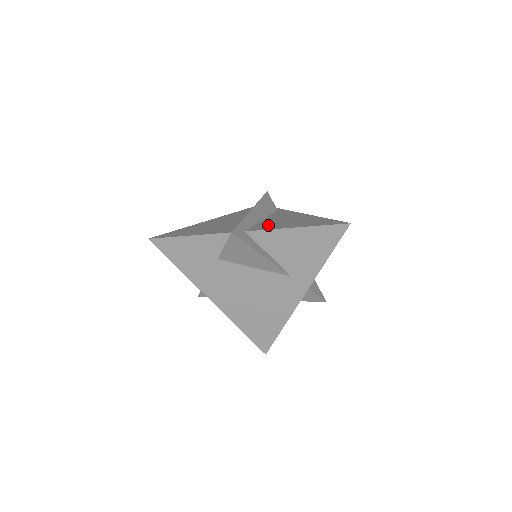
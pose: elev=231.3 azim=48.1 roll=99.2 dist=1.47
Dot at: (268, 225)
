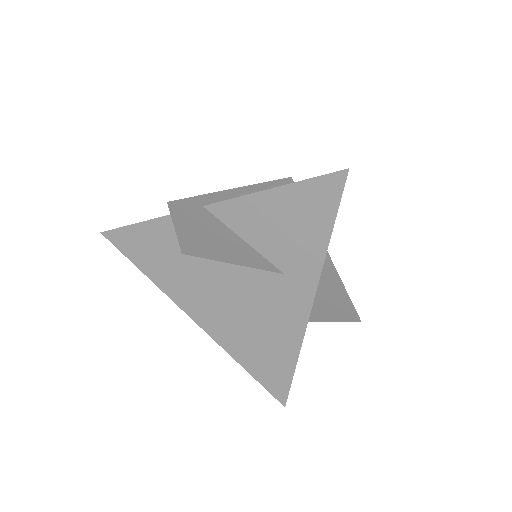
Dot at: occluded
